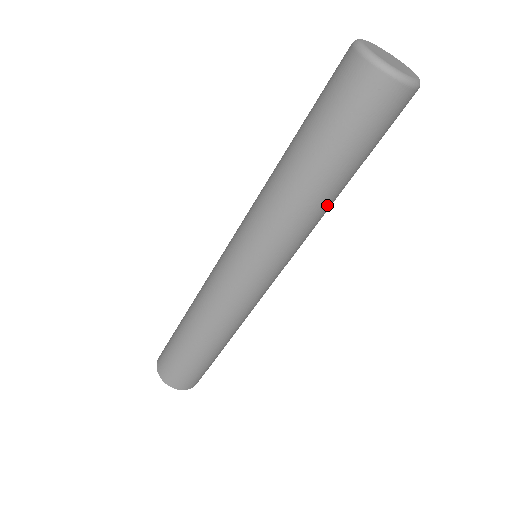
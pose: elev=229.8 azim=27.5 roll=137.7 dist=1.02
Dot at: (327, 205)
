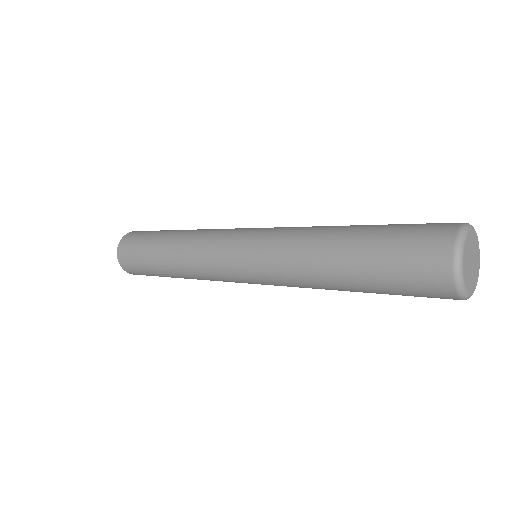
Dot at: occluded
